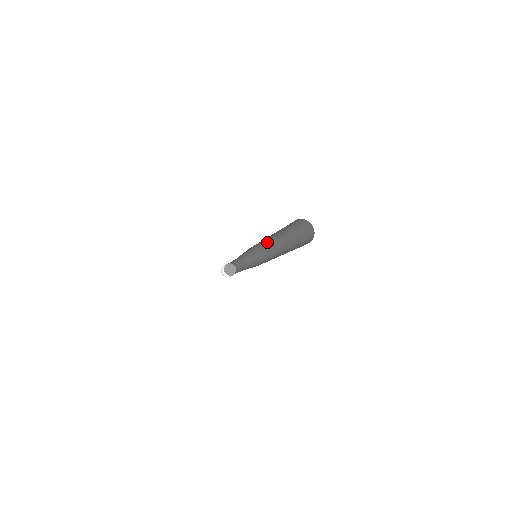
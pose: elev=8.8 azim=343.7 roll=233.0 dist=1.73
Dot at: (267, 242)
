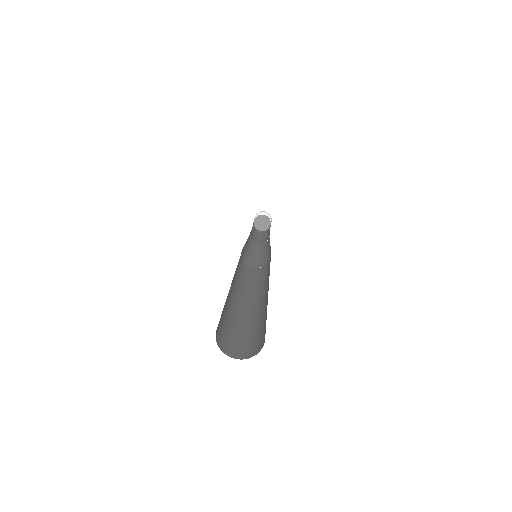
Dot at: occluded
